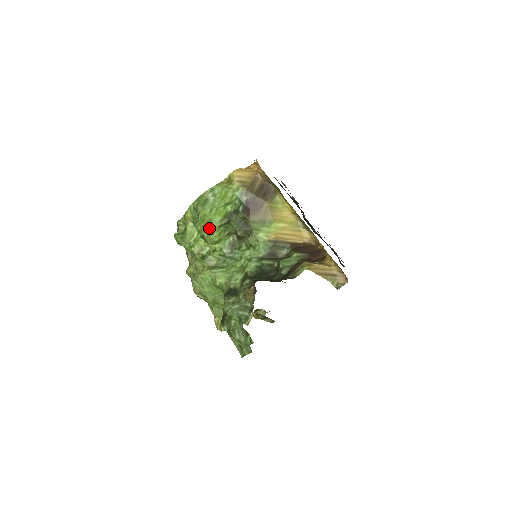
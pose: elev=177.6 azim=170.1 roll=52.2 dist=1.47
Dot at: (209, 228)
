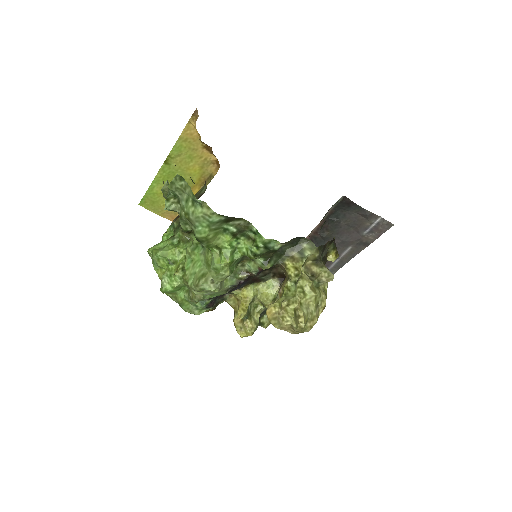
Dot at: (162, 249)
